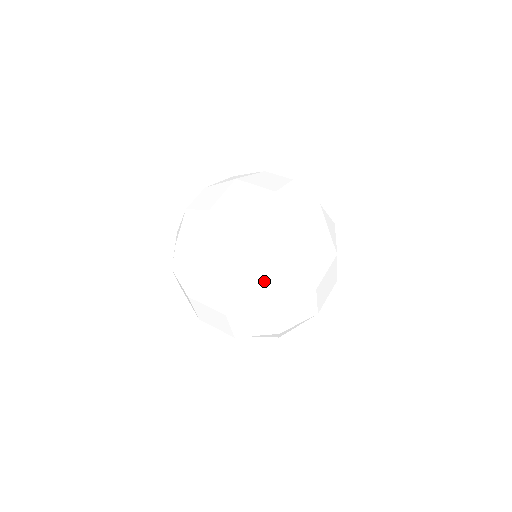
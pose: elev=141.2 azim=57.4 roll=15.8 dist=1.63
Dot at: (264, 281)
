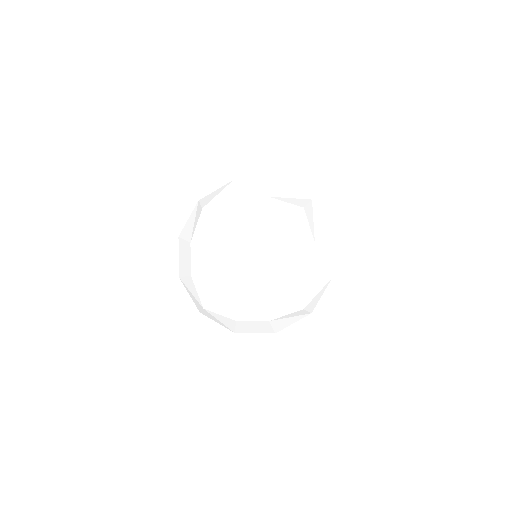
Dot at: (301, 206)
